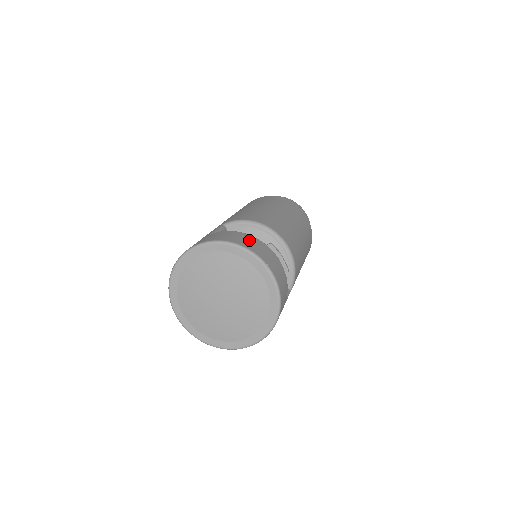
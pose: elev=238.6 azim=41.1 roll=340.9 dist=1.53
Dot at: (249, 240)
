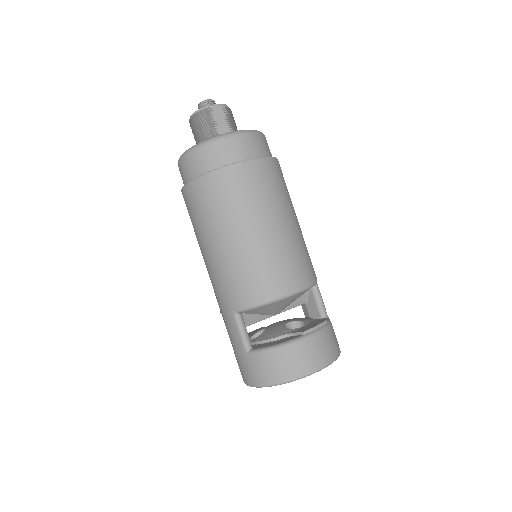
Dot at: (293, 359)
